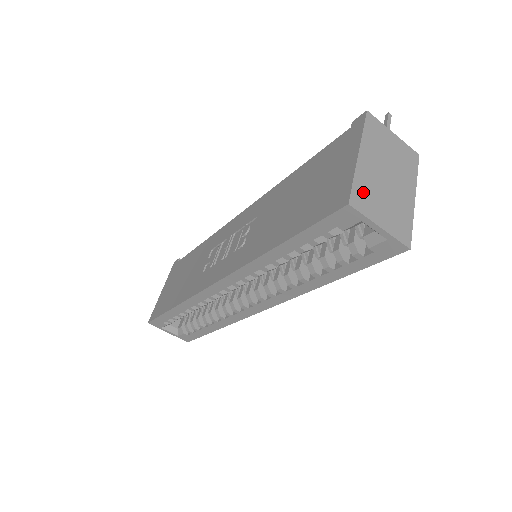
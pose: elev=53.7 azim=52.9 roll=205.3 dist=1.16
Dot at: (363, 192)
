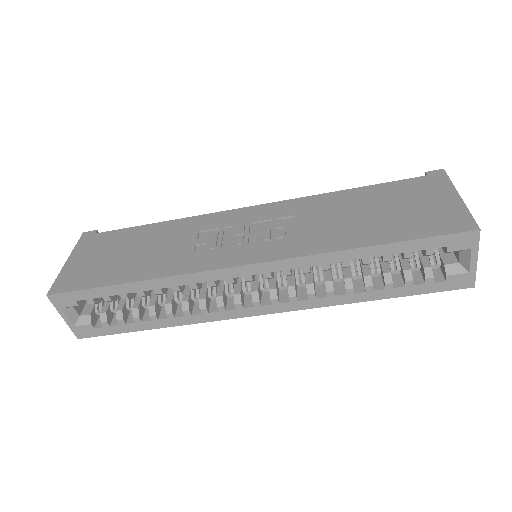
Dot at: occluded
